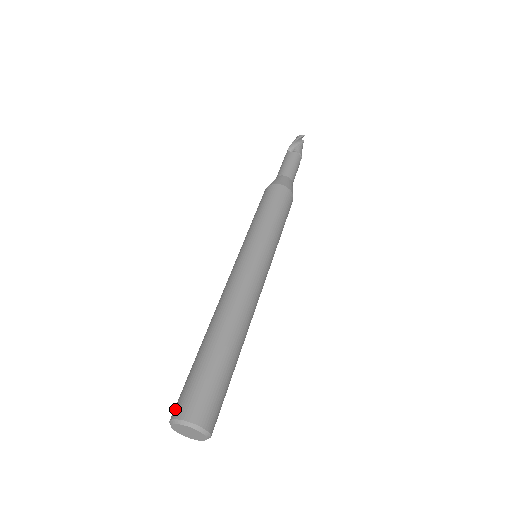
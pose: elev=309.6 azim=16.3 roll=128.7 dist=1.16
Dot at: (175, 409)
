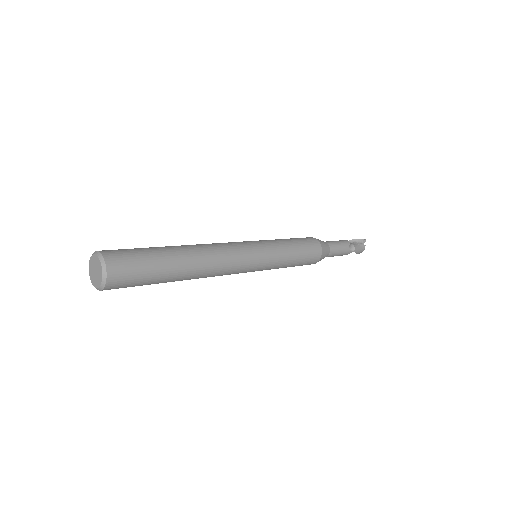
Dot at: occluded
